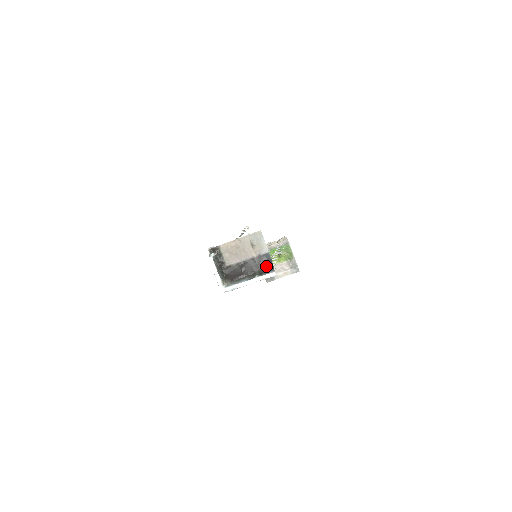
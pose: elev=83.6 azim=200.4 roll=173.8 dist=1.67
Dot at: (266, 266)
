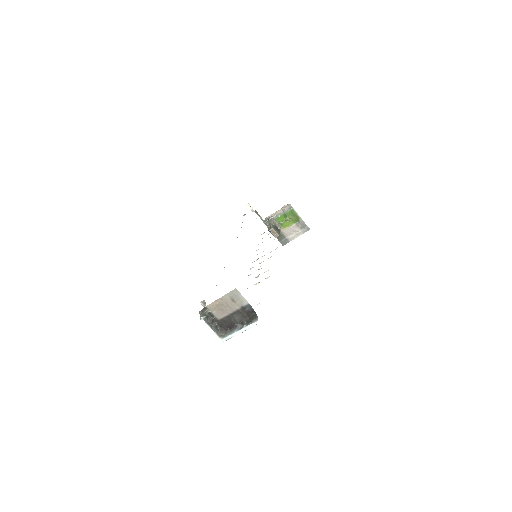
Dot at: (250, 314)
